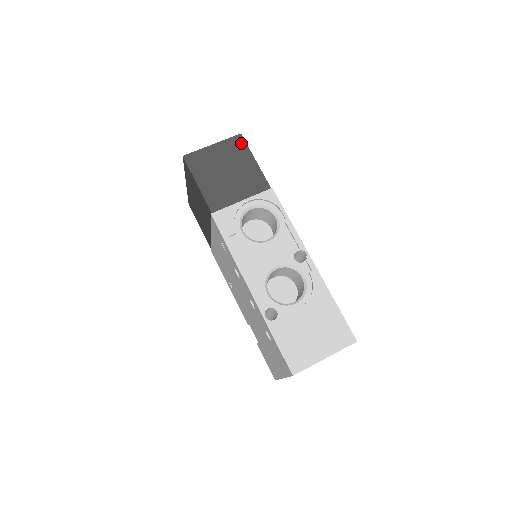
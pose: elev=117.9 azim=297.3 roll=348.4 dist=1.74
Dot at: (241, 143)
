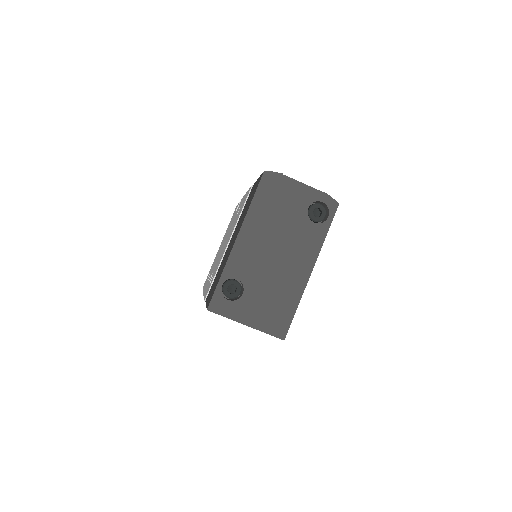
Dot at: occluded
